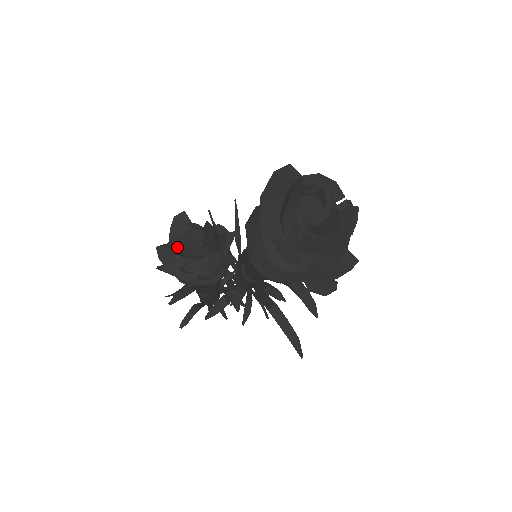
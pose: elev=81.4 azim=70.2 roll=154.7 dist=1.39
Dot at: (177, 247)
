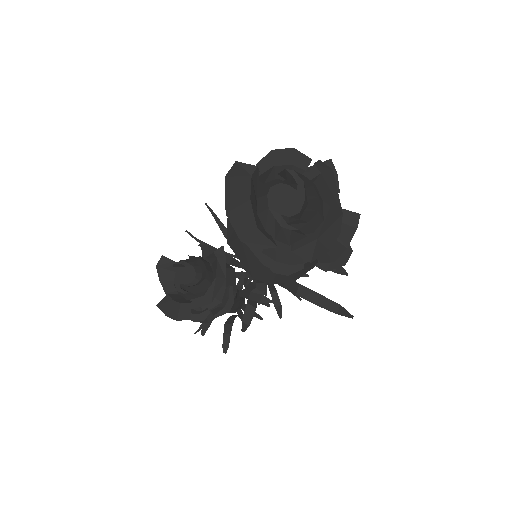
Dot at: (176, 294)
